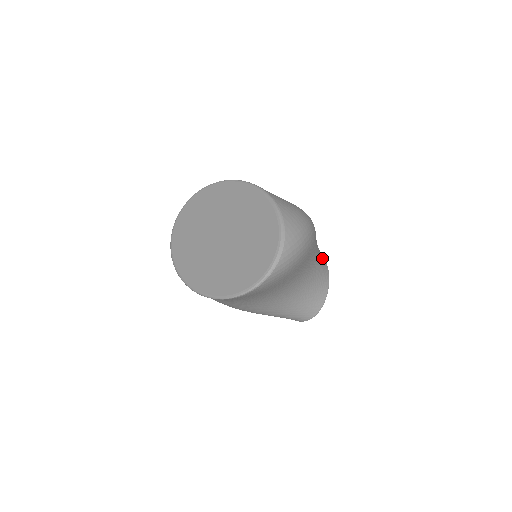
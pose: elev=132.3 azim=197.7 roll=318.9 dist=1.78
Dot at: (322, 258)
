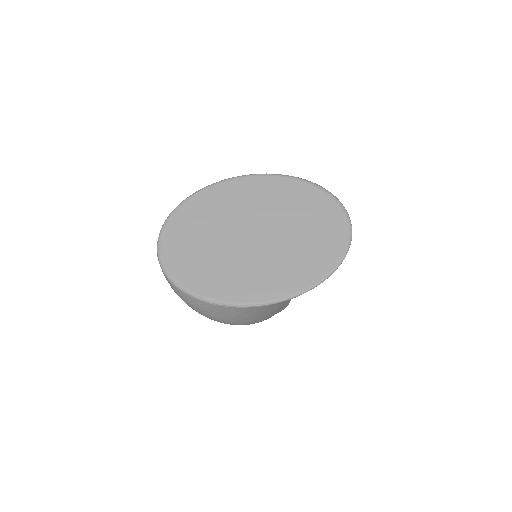
Dot at: occluded
